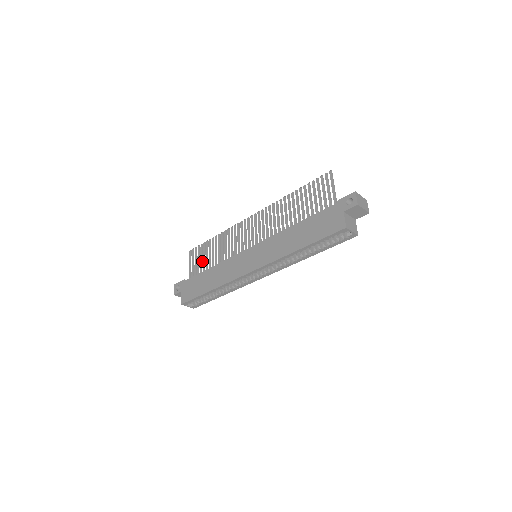
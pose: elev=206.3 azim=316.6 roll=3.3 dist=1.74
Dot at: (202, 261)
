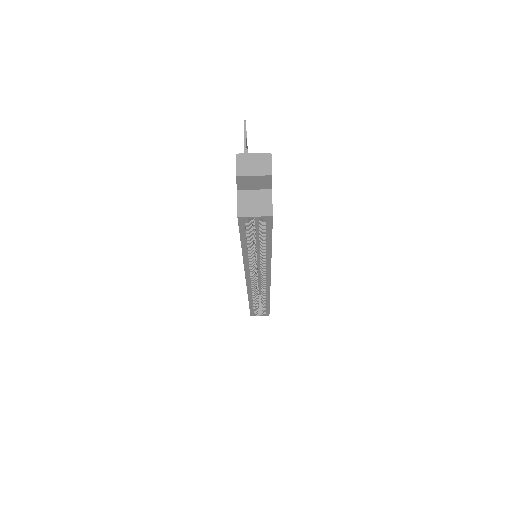
Dot at: occluded
